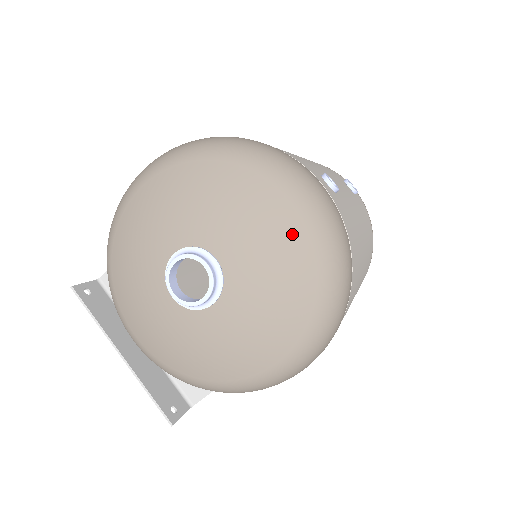
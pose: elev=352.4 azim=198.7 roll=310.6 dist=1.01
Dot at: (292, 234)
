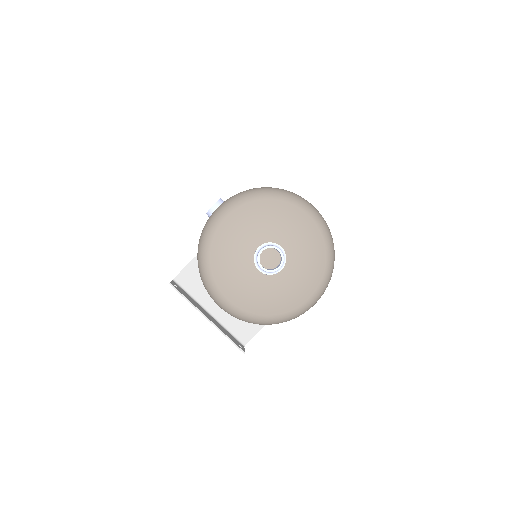
Dot at: (313, 231)
